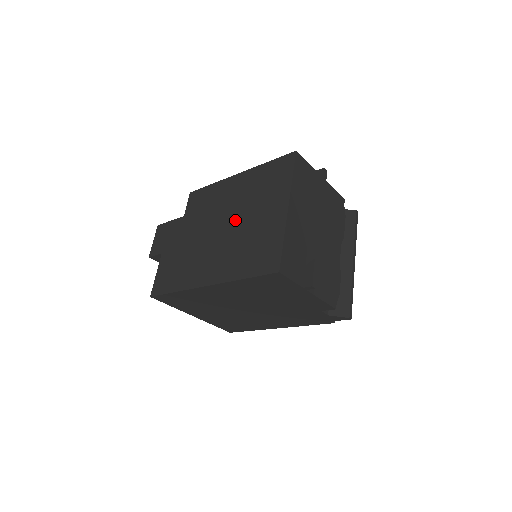
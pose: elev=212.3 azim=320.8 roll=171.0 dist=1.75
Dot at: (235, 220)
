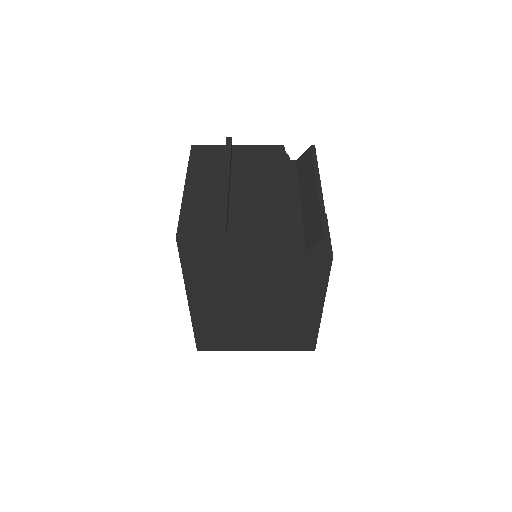
Dot at: occluded
